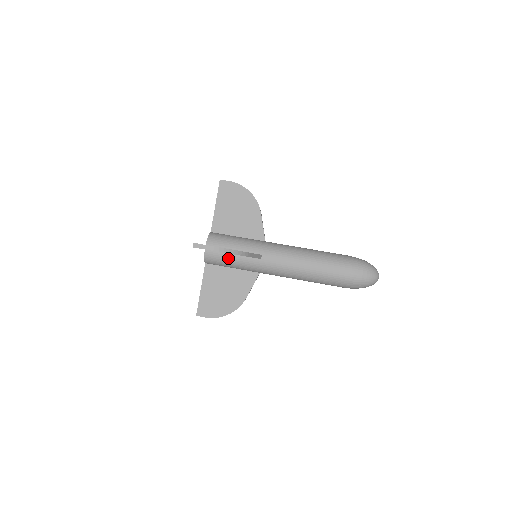
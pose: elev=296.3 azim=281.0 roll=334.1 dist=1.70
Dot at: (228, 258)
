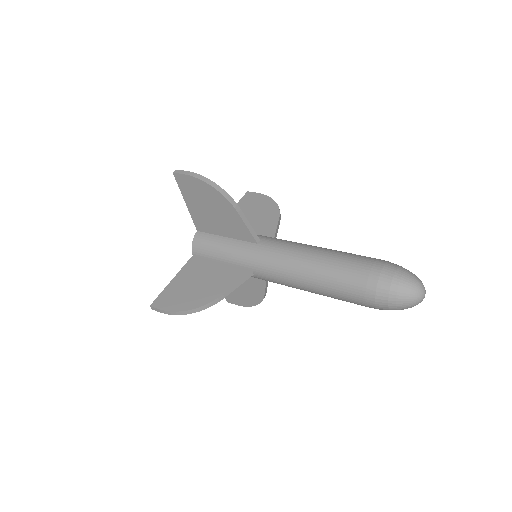
Dot at: (219, 241)
